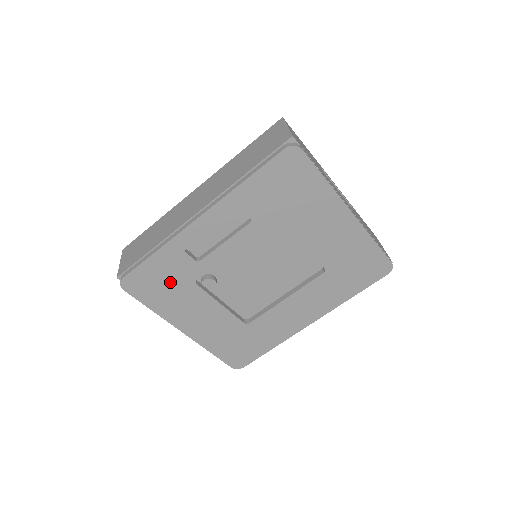
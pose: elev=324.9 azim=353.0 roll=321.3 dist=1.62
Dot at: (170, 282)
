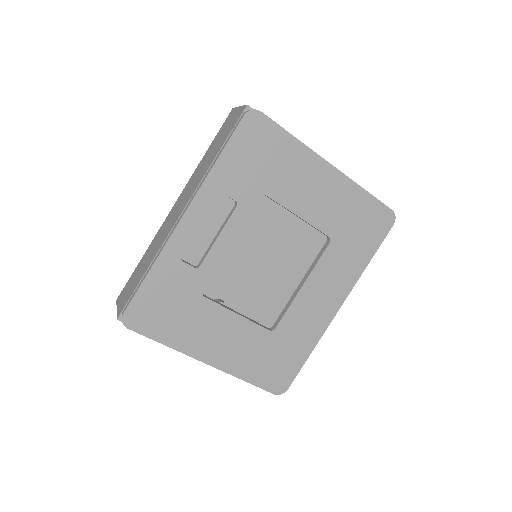
Dot at: (175, 303)
